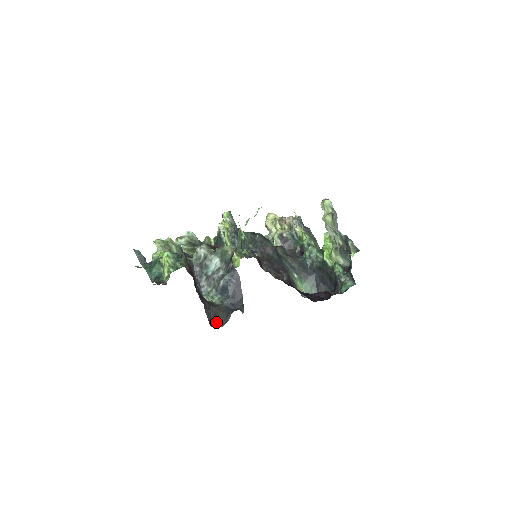
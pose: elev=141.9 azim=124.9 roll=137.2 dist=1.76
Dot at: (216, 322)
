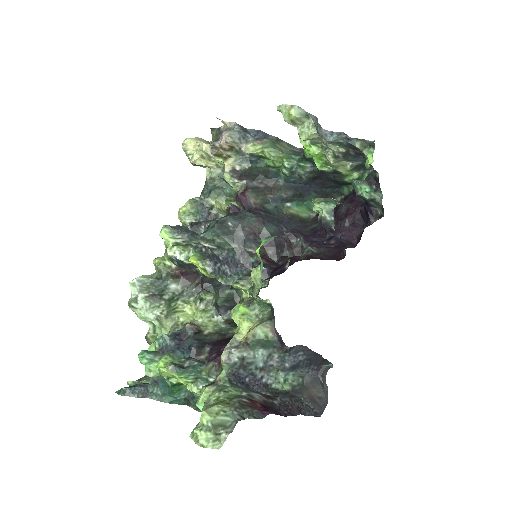
Dot at: (319, 405)
